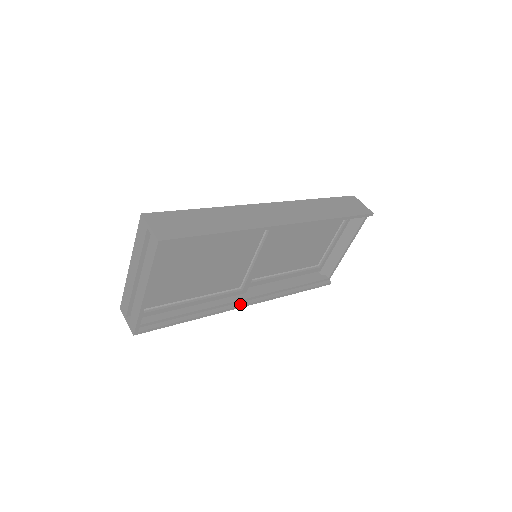
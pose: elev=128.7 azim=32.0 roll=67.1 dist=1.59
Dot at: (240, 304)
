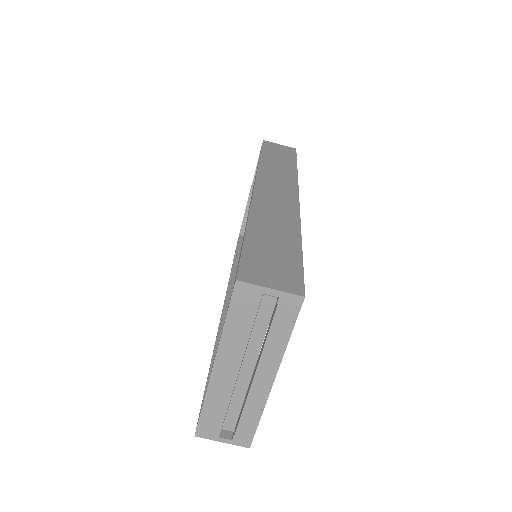
Dot at: occluded
